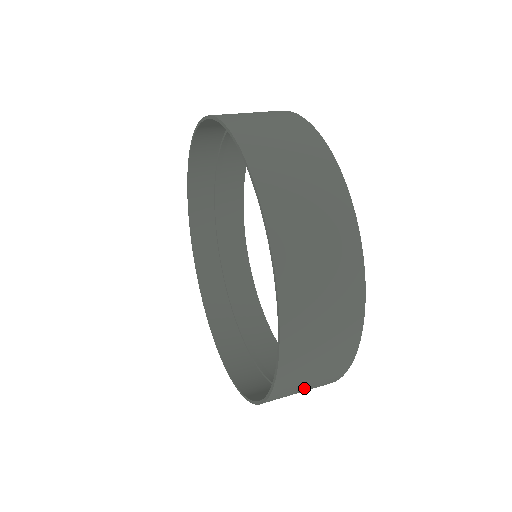
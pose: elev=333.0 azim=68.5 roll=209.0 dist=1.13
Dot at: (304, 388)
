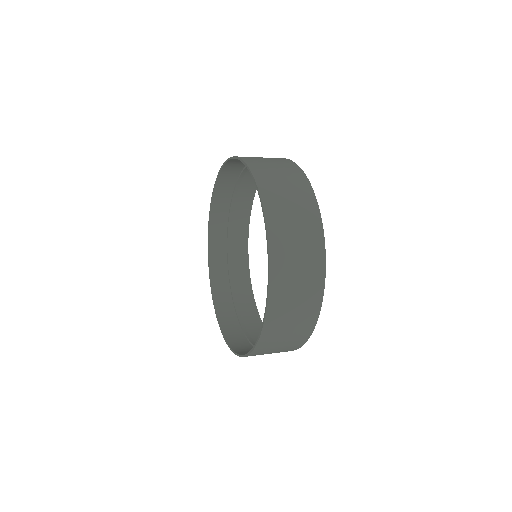
Dot at: (292, 314)
